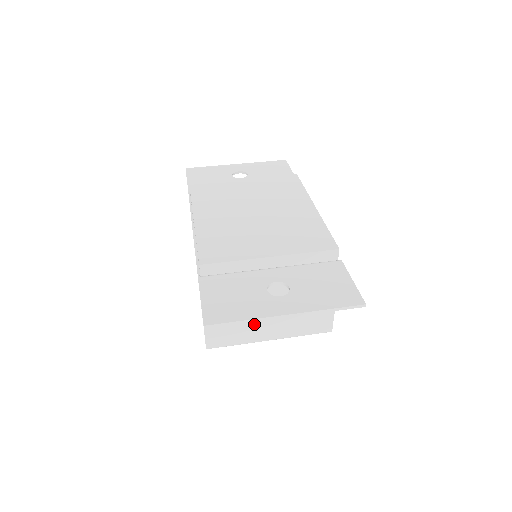
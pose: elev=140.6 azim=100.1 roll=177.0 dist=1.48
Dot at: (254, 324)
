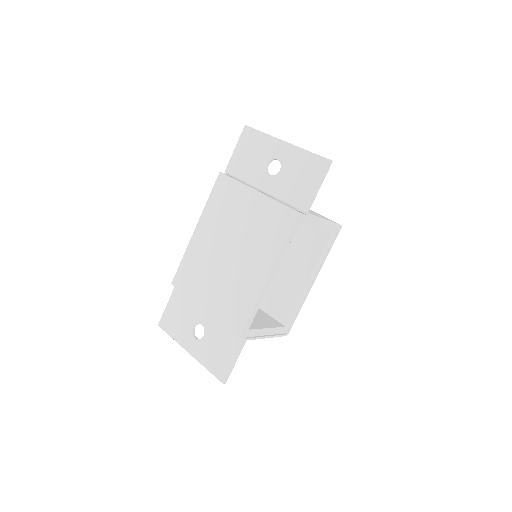
Dot at: occluded
